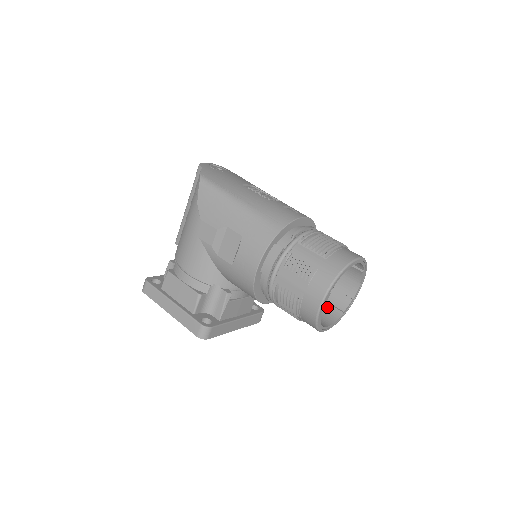
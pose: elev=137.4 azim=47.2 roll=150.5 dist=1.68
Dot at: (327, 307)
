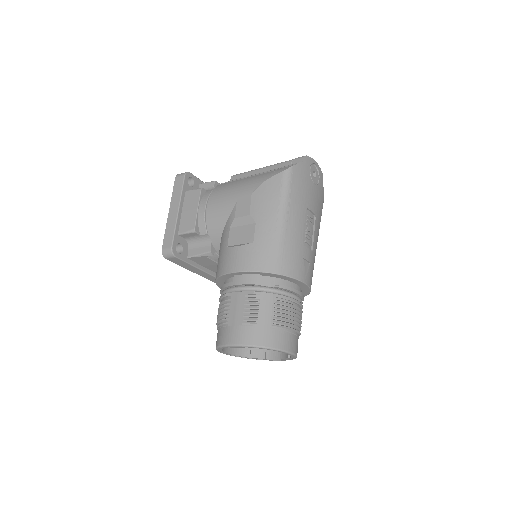
Dot at: occluded
